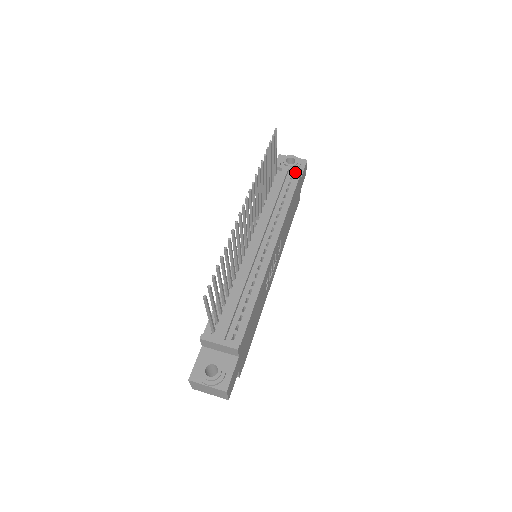
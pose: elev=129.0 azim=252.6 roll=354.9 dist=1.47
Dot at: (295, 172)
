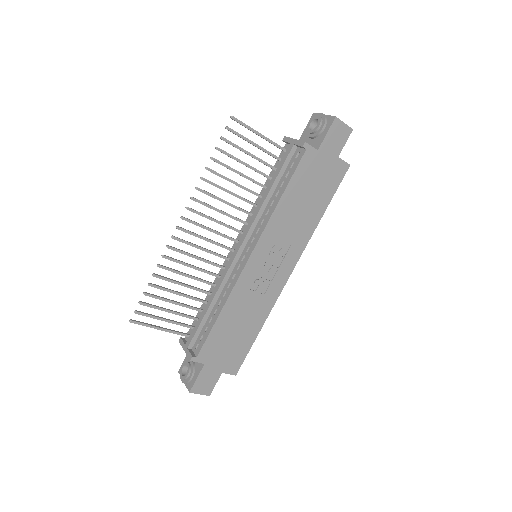
Dot at: (301, 147)
